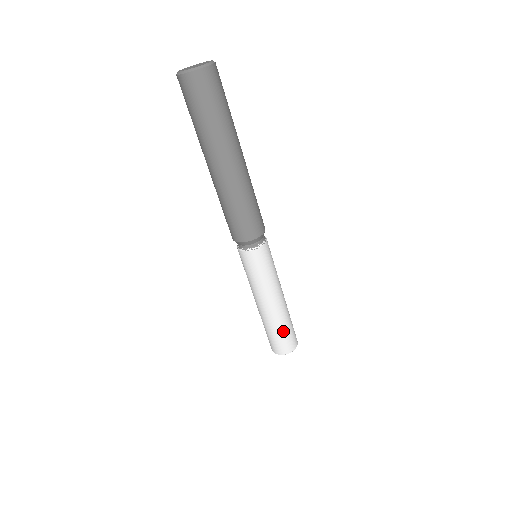
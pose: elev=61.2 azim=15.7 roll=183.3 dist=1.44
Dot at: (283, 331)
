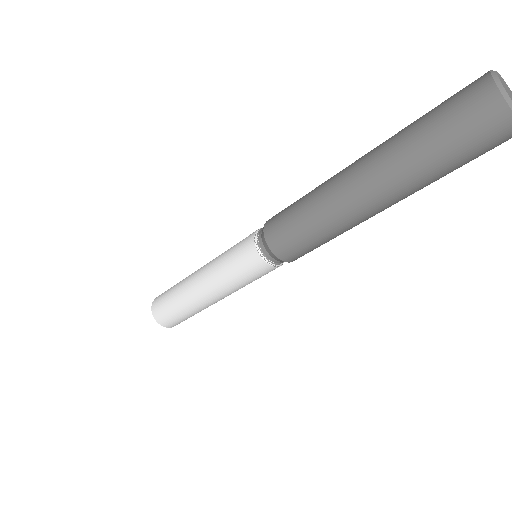
Dot at: occluded
